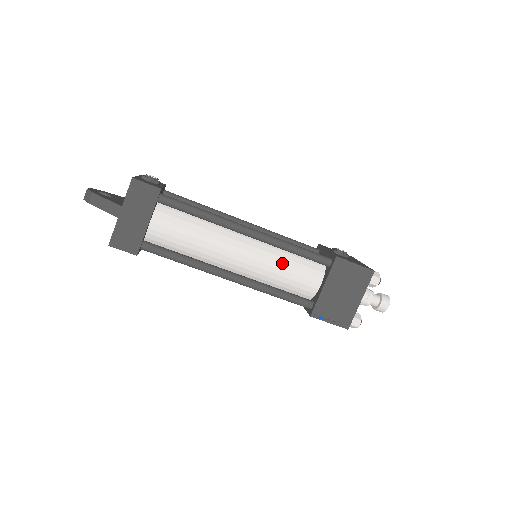
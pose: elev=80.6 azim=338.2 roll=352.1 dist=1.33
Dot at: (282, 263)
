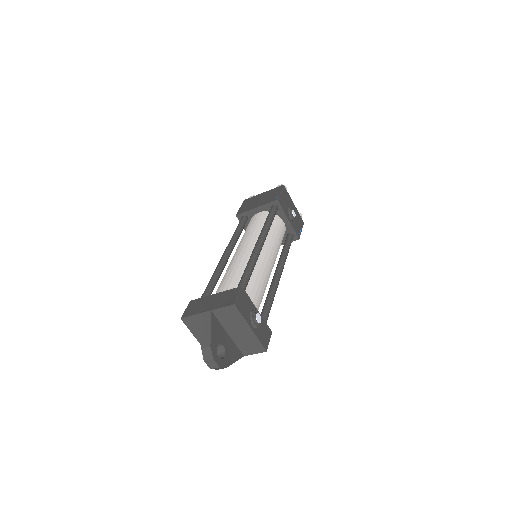
Dot at: occluded
